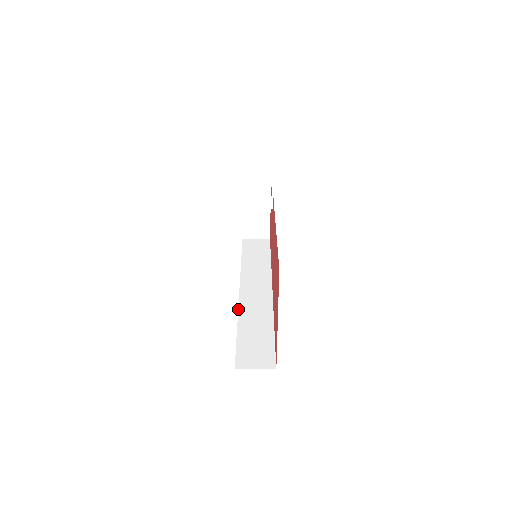
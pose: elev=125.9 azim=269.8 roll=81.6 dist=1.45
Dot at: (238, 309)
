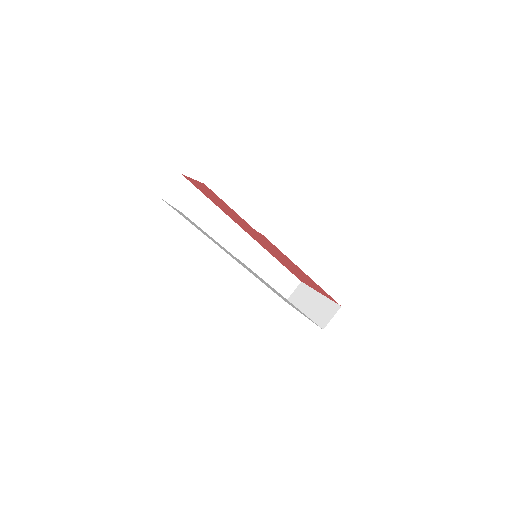
Dot at: occluded
